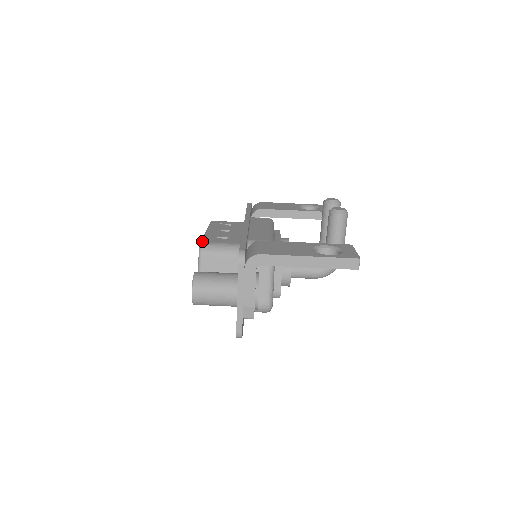
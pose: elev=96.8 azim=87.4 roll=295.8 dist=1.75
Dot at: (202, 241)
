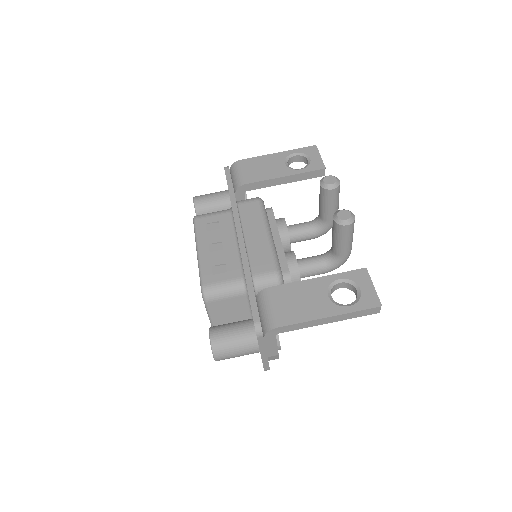
Dot at: (202, 283)
